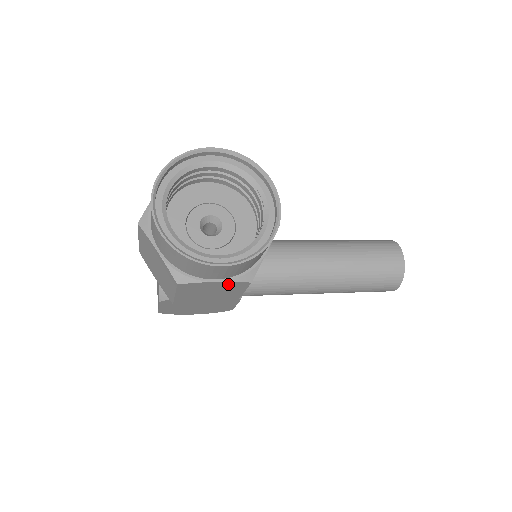
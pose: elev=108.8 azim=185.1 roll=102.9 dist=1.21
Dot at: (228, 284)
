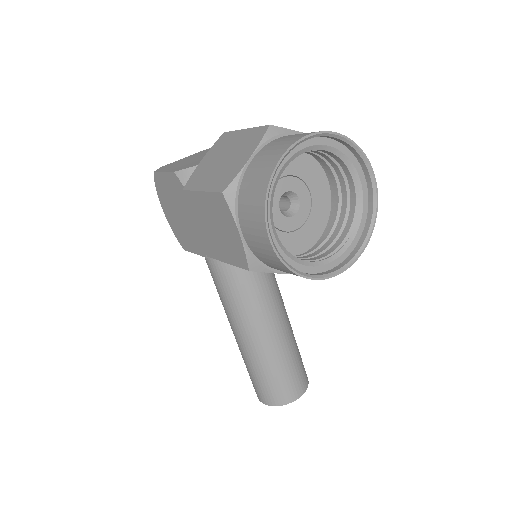
Dot at: (239, 246)
